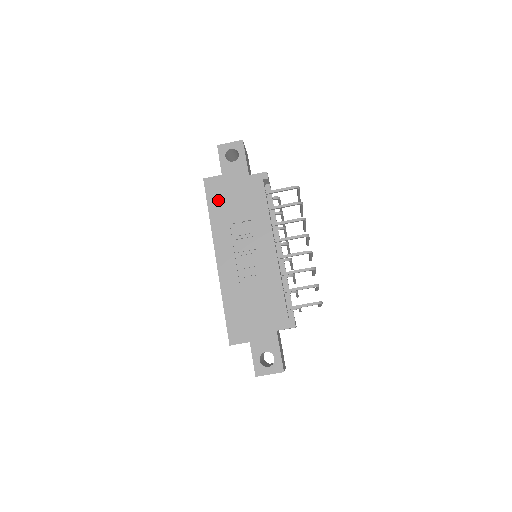
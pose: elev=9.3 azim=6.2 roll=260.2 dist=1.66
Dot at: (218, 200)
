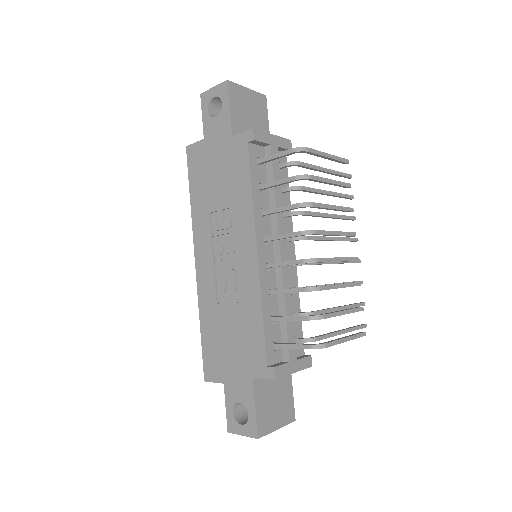
Dot at: (199, 177)
